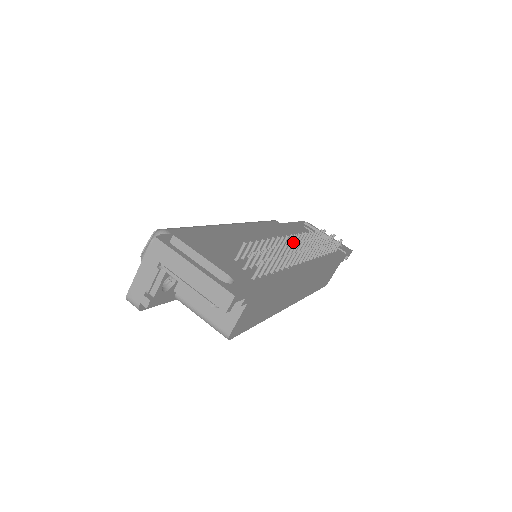
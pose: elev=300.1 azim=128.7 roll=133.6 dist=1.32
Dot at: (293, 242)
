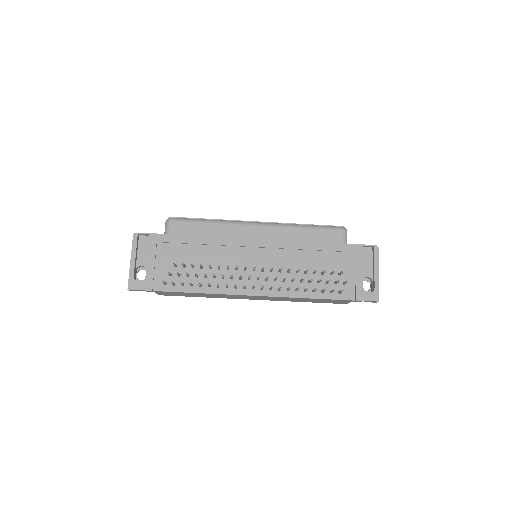
Dot at: (270, 269)
